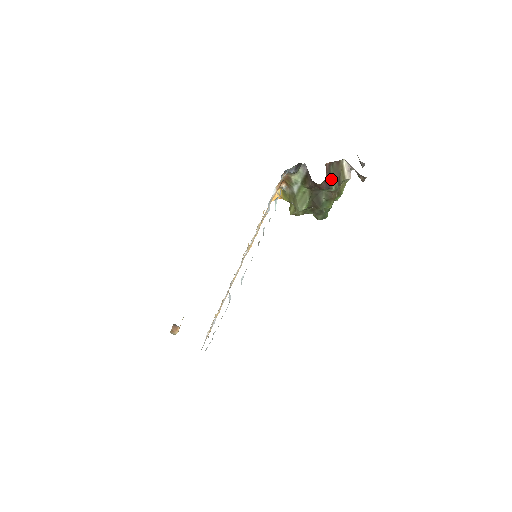
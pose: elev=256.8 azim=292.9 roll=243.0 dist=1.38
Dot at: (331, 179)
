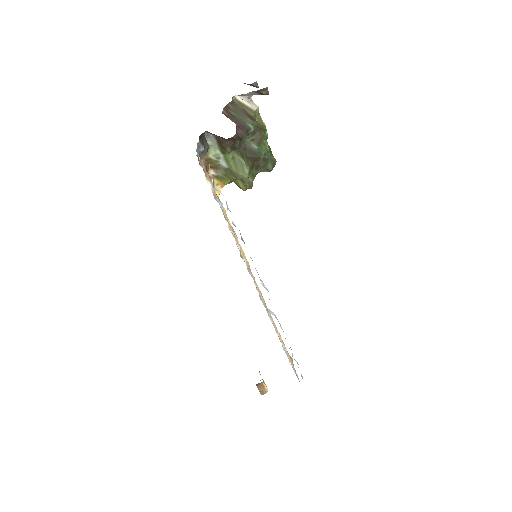
Dot at: (241, 121)
